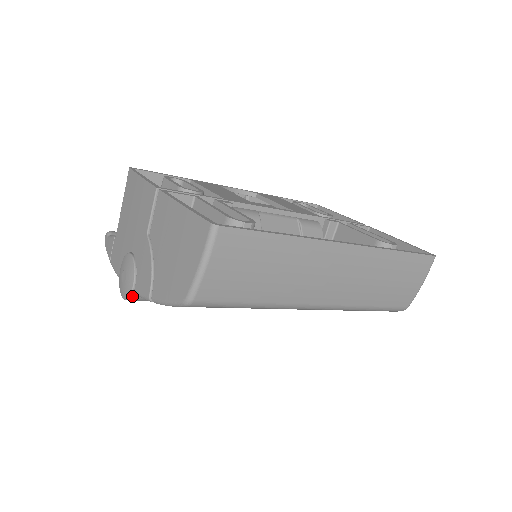
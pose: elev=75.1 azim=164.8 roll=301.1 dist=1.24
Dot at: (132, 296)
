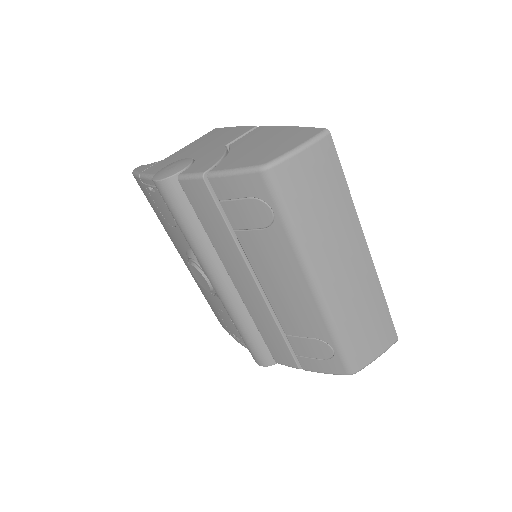
Dot at: (172, 178)
